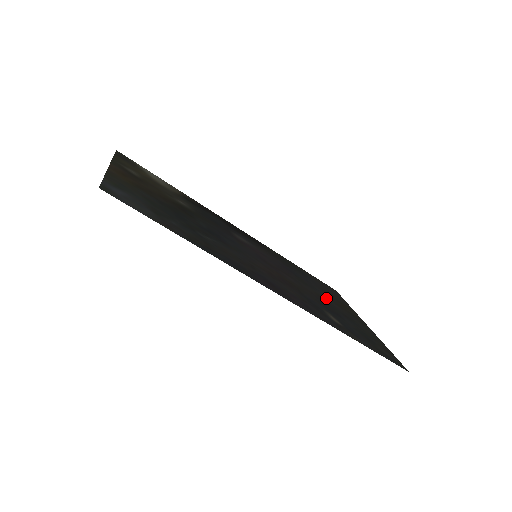
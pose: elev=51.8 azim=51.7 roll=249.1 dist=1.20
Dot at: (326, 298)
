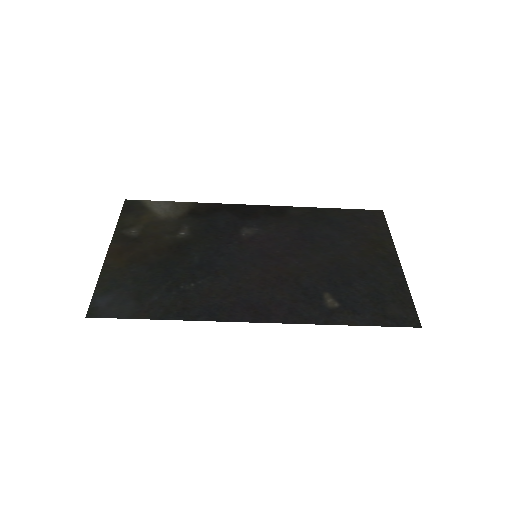
Dot at: (345, 255)
